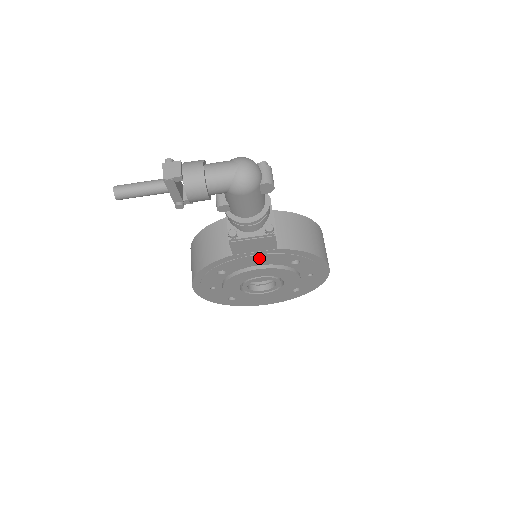
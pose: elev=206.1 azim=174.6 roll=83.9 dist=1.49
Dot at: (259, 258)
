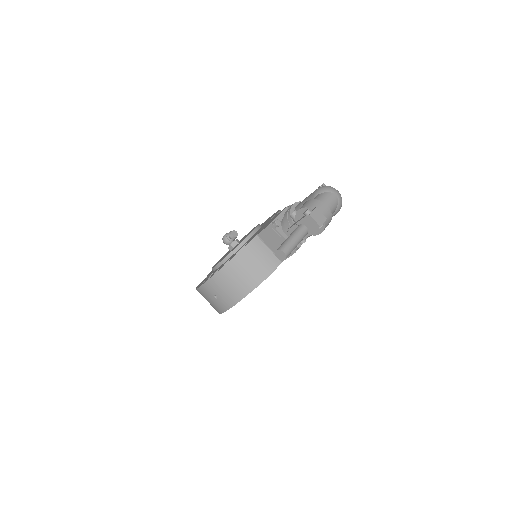
Dot at: occluded
